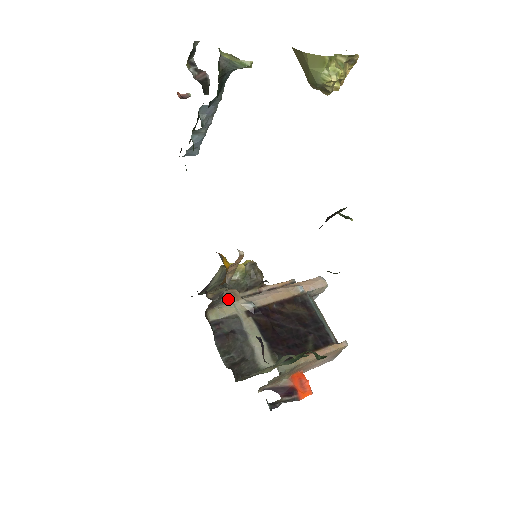
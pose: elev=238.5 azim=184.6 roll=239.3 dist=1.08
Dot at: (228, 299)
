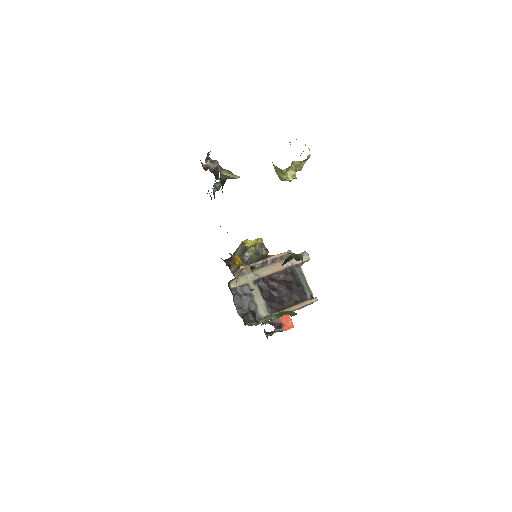
Dot at: (243, 273)
